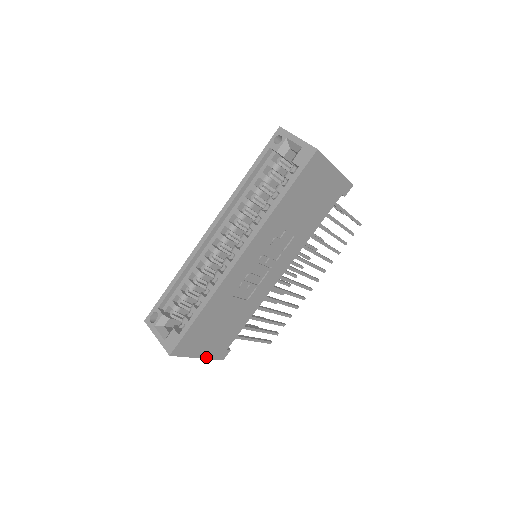
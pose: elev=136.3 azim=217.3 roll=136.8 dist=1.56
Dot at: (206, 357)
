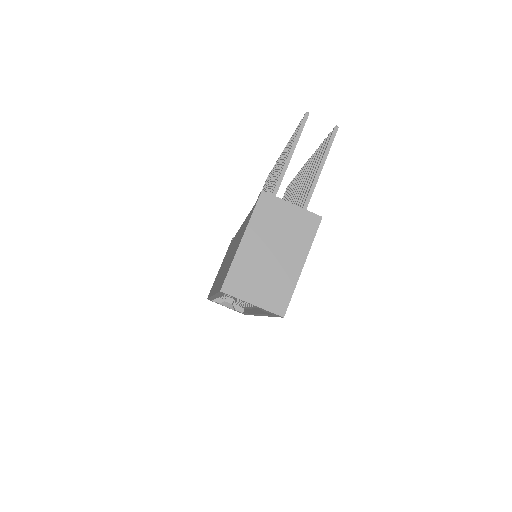
Dot at: occluded
